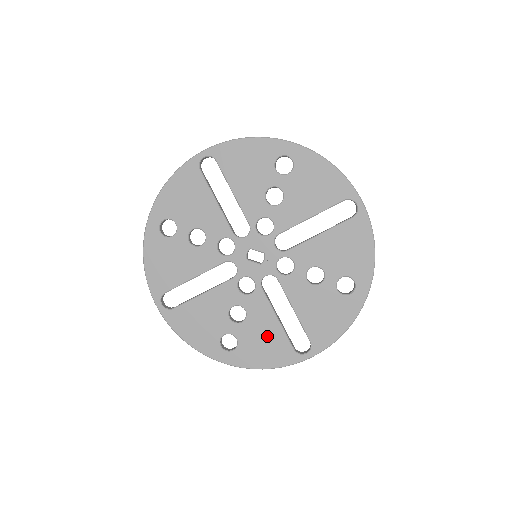
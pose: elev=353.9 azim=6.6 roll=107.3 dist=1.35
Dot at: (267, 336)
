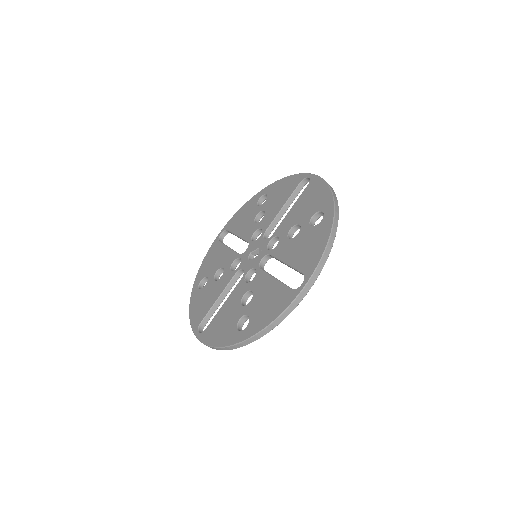
Dot at: (269, 296)
